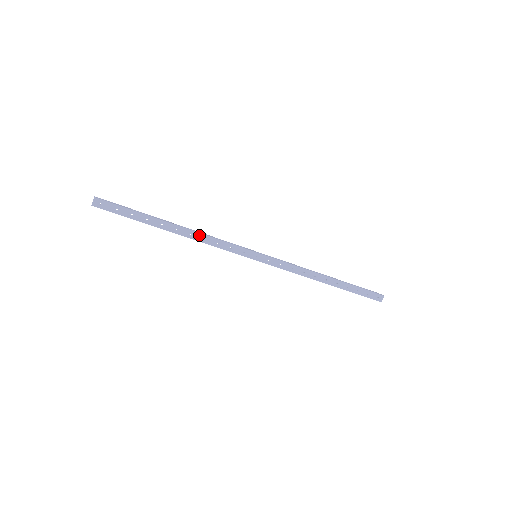
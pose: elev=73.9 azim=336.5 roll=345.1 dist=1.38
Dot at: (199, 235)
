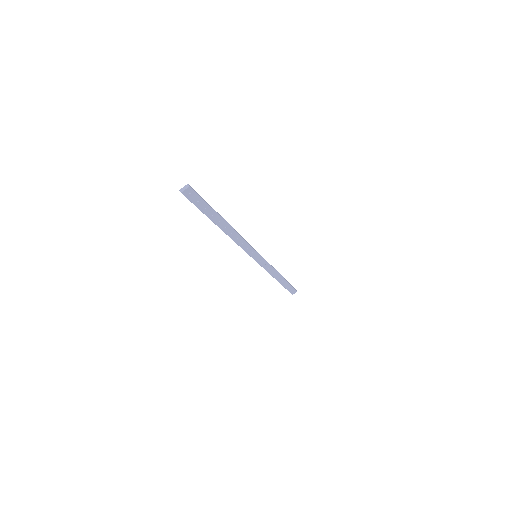
Dot at: (236, 235)
